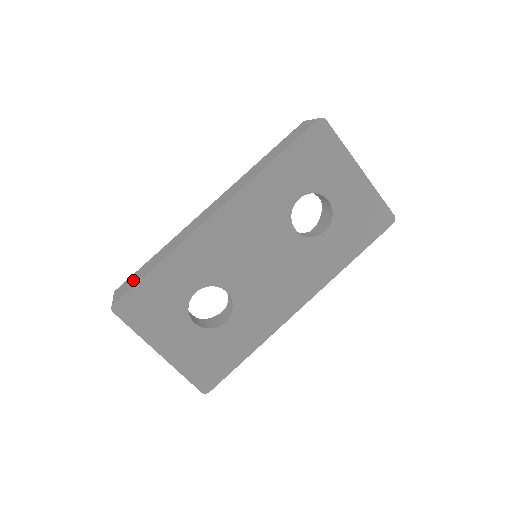
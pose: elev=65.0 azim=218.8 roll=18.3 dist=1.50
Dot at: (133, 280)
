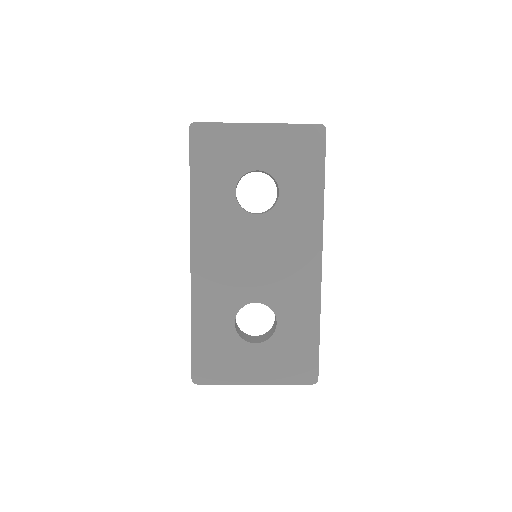
Dot at: occluded
